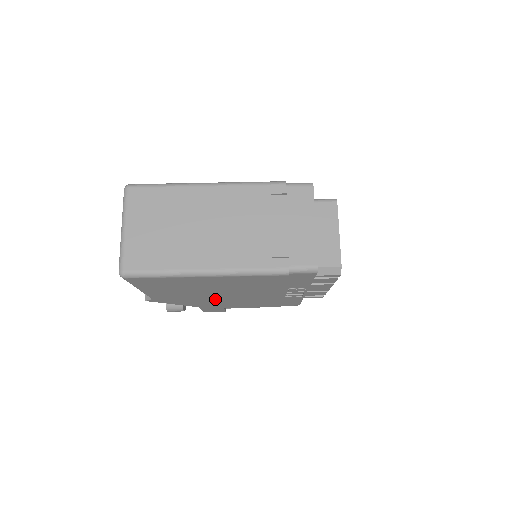
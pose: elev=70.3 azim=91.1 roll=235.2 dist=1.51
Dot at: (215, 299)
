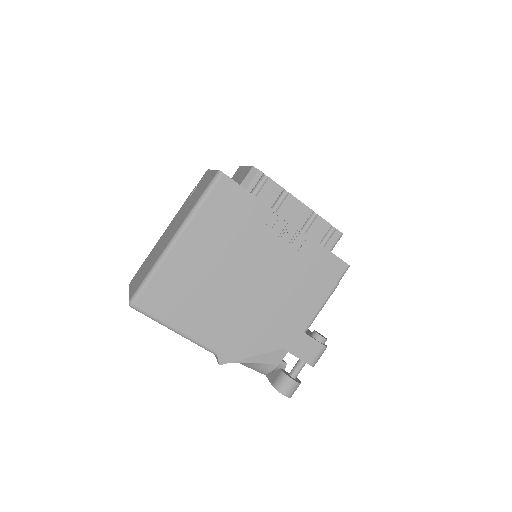
Dot at: (257, 307)
